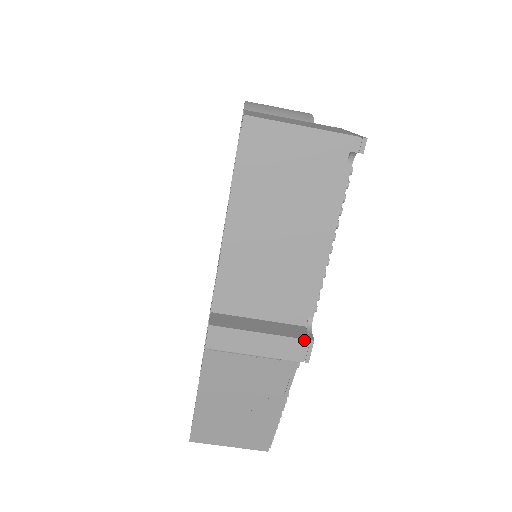
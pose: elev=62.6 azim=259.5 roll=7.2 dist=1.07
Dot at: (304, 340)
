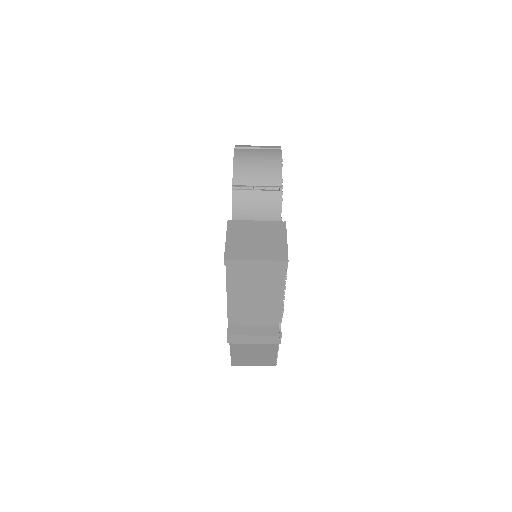
Dot at: (276, 336)
